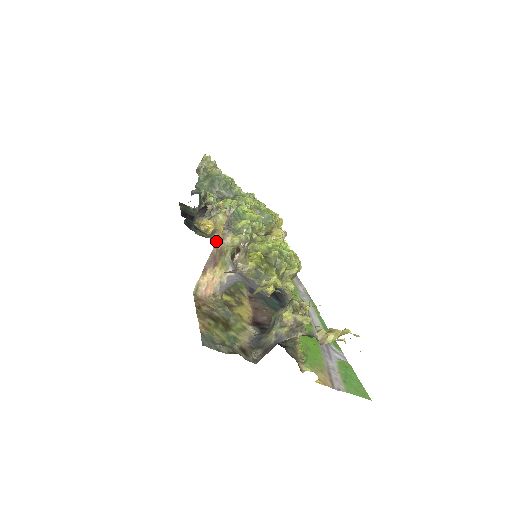
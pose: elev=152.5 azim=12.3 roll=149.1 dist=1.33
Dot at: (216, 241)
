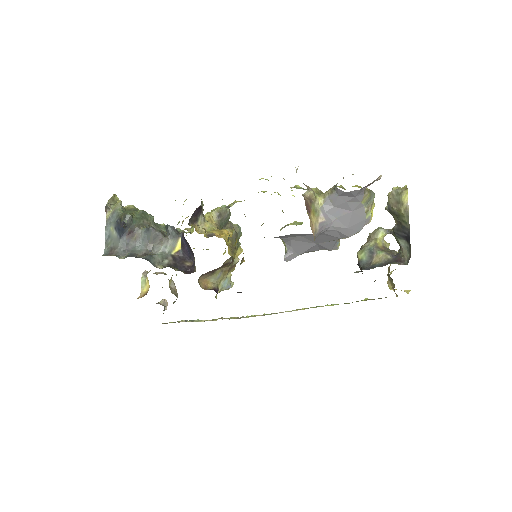
Dot at: (224, 239)
